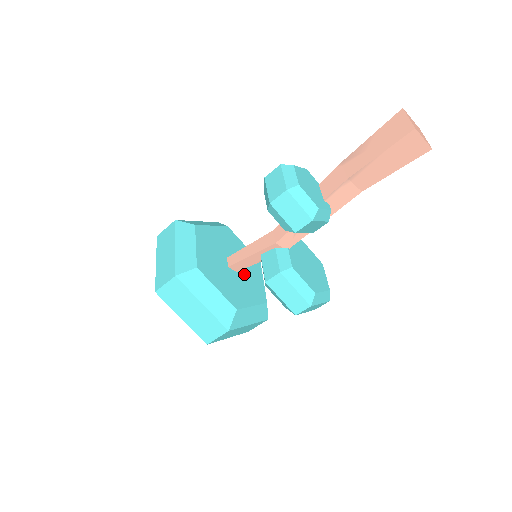
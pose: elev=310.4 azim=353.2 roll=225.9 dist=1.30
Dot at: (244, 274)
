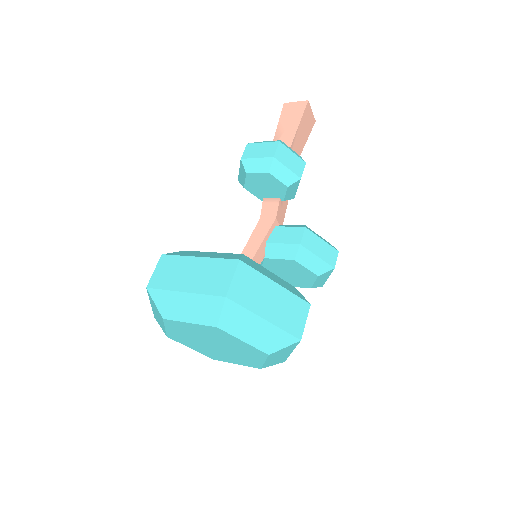
Dot at: occluded
